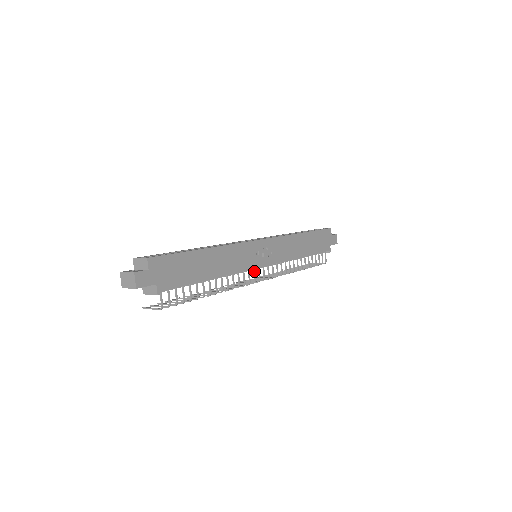
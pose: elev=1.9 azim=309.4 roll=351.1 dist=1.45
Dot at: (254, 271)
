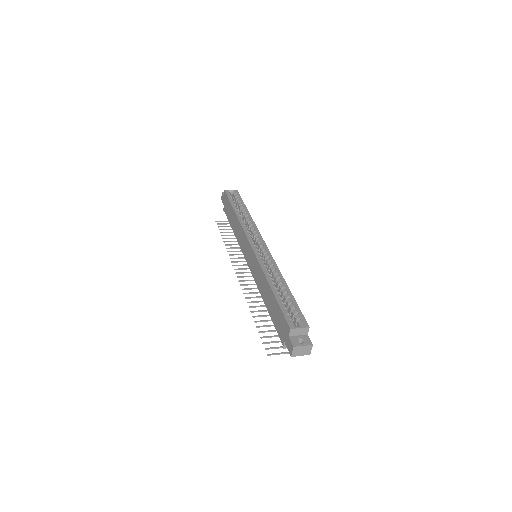
Dot at: occluded
